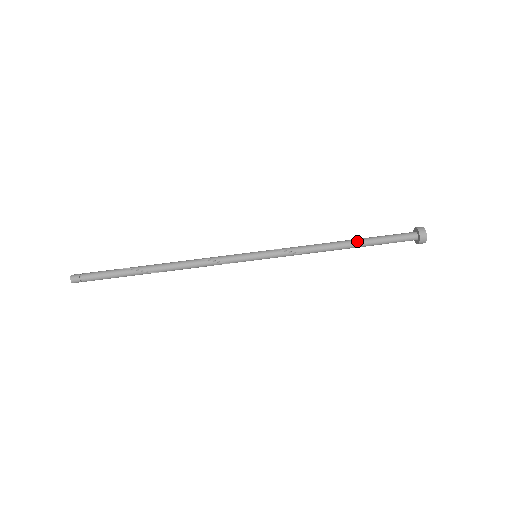
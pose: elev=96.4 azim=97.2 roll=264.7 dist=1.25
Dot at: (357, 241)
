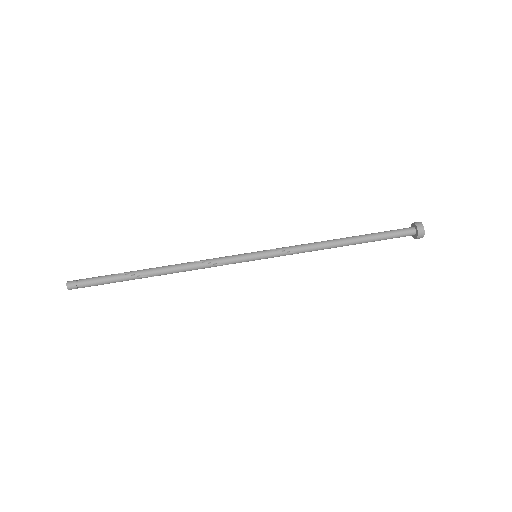
Dot at: (357, 239)
